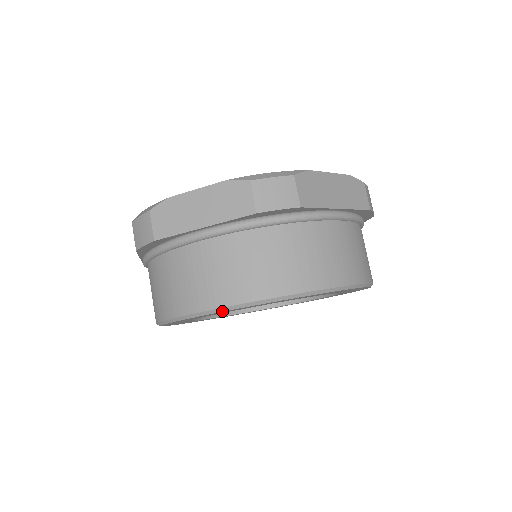
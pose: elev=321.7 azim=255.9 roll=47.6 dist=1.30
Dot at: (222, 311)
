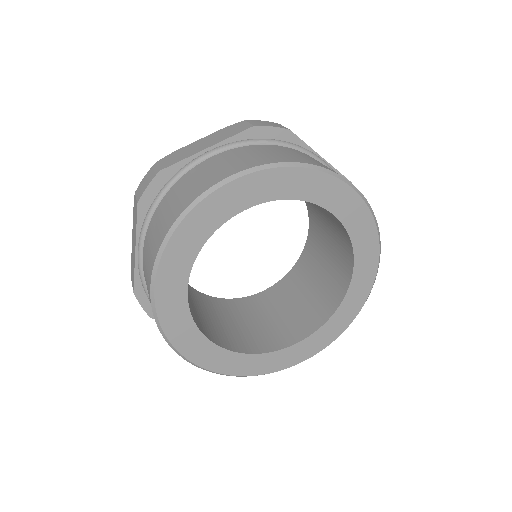
Dot at: (232, 180)
